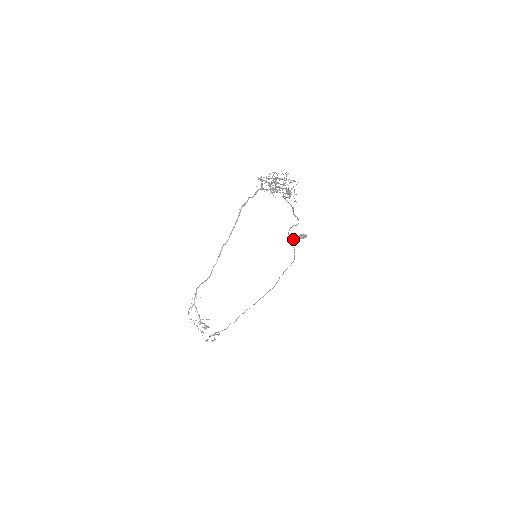
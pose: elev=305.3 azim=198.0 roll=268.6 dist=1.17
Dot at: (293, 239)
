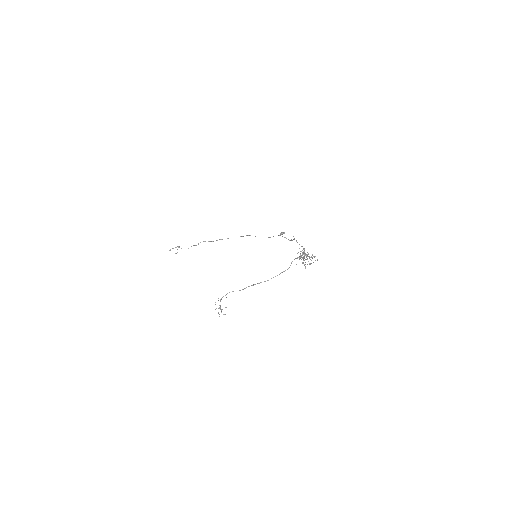
Dot at: occluded
